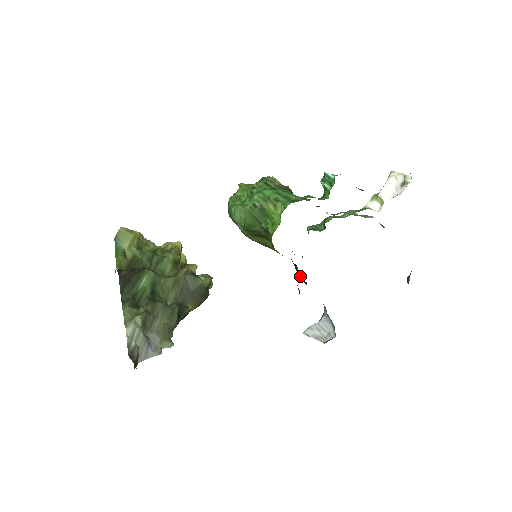
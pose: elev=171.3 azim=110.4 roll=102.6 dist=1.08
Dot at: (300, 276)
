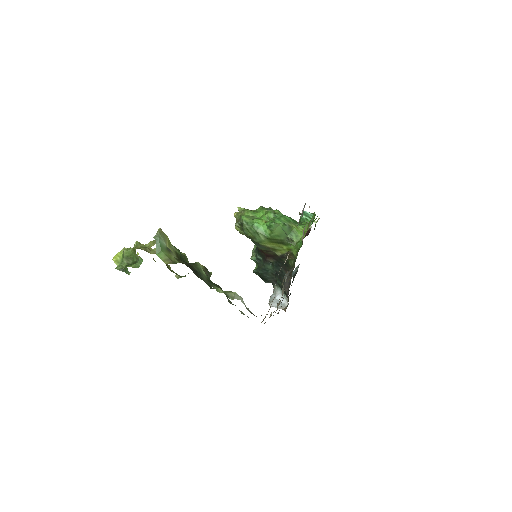
Dot at: (265, 270)
